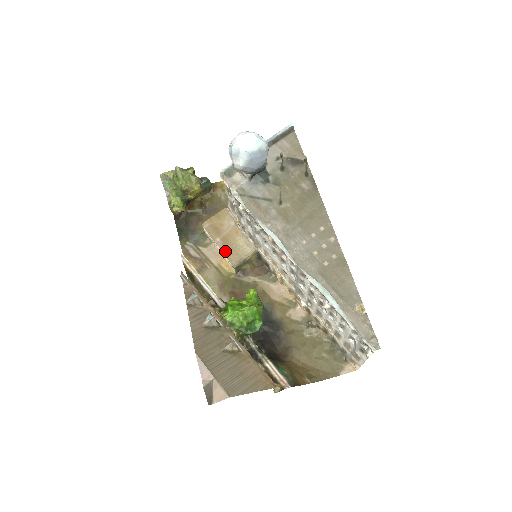
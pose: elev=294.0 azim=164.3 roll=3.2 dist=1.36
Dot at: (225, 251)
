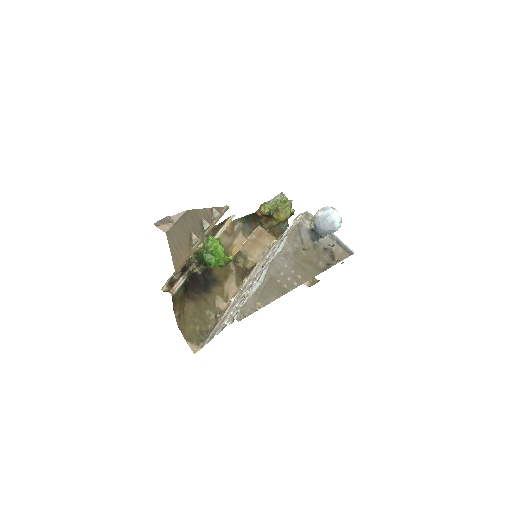
Dot at: (248, 242)
